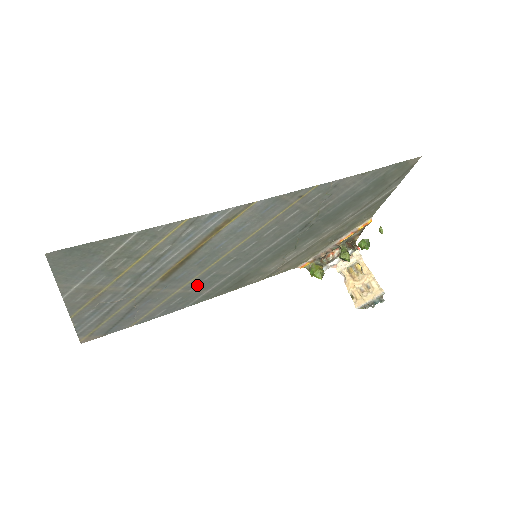
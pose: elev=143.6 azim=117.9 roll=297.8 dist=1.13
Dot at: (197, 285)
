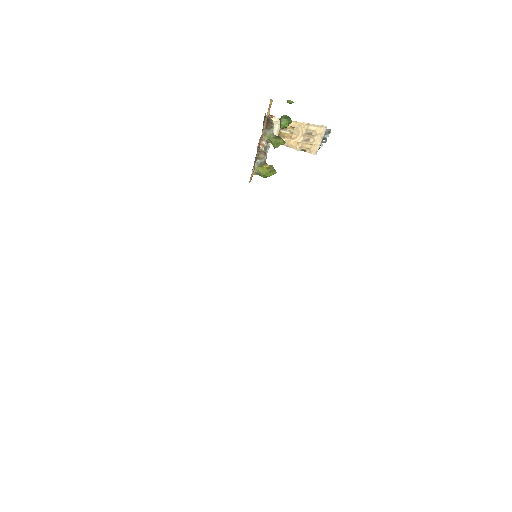
Dot at: occluded
